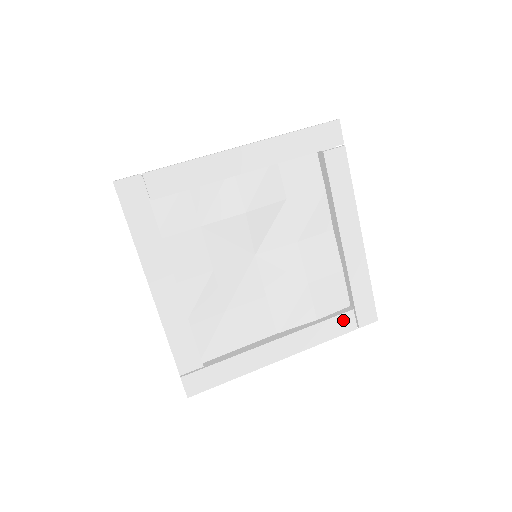
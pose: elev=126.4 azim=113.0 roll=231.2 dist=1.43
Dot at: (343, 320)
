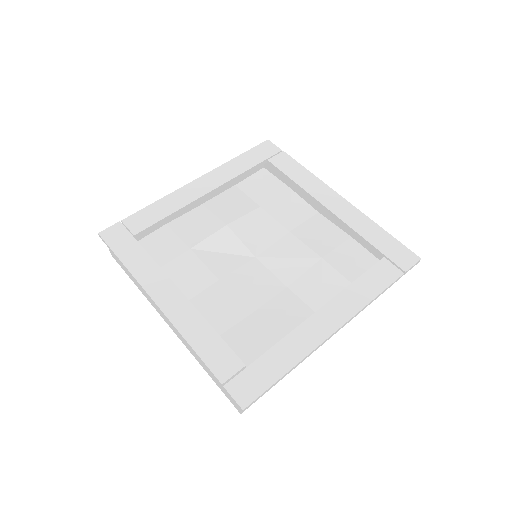
Dot at: (380, 270)
